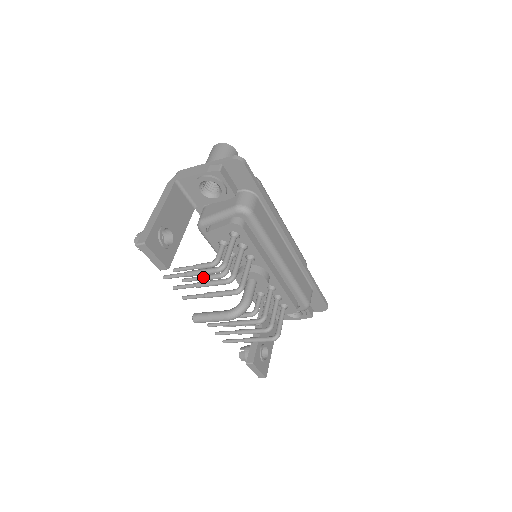
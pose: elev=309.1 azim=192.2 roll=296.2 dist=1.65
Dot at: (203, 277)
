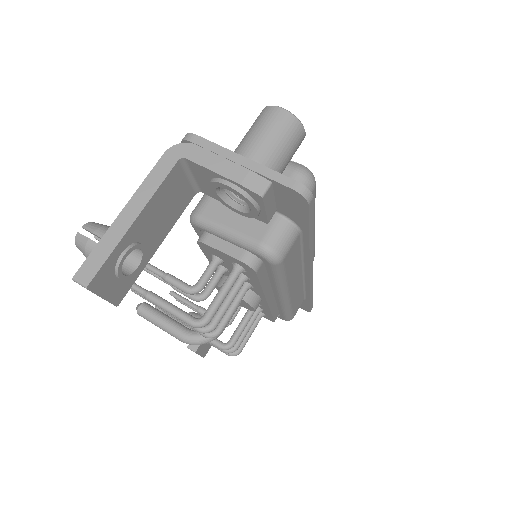
Dot at: occluded
